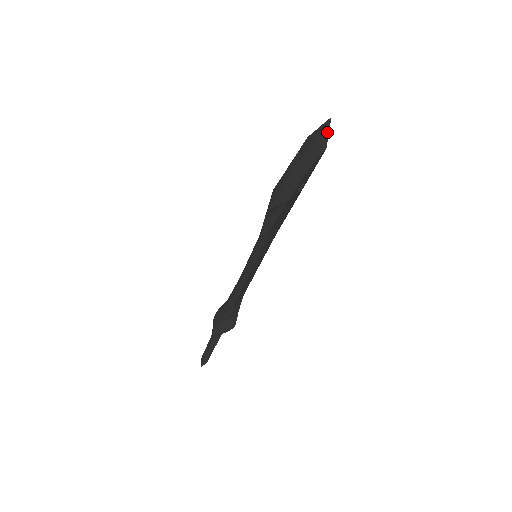
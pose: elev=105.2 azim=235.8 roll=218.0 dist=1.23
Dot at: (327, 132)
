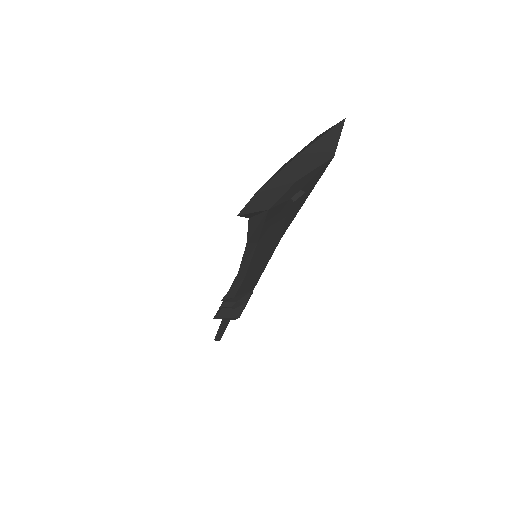
Dot at: (337, 136)
